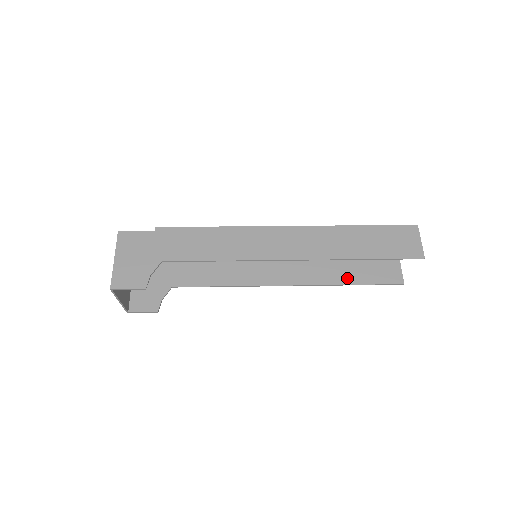
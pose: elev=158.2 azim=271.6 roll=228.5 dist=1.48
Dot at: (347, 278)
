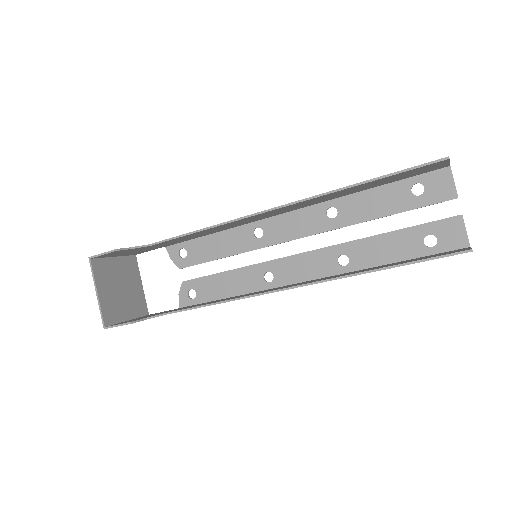
Dot at: (379, 267)
